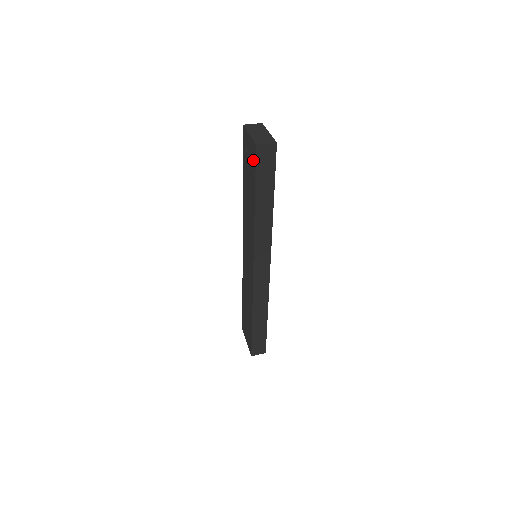
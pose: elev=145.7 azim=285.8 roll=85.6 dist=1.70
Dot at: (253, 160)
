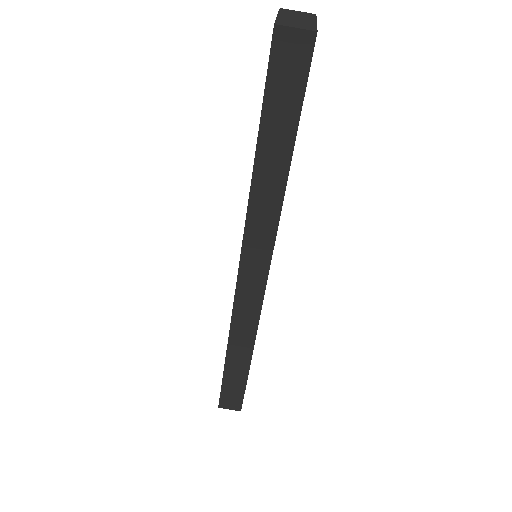
Dot at: occluded
